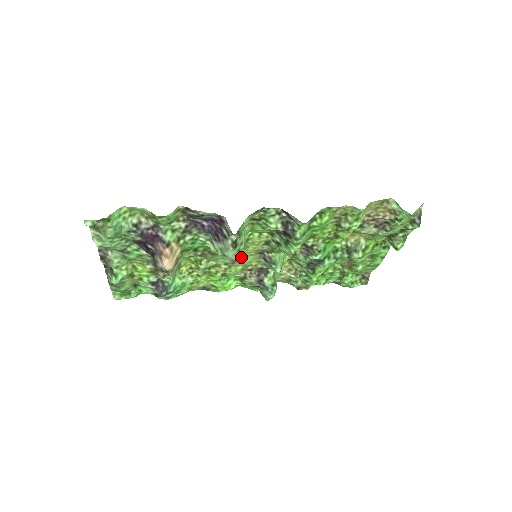
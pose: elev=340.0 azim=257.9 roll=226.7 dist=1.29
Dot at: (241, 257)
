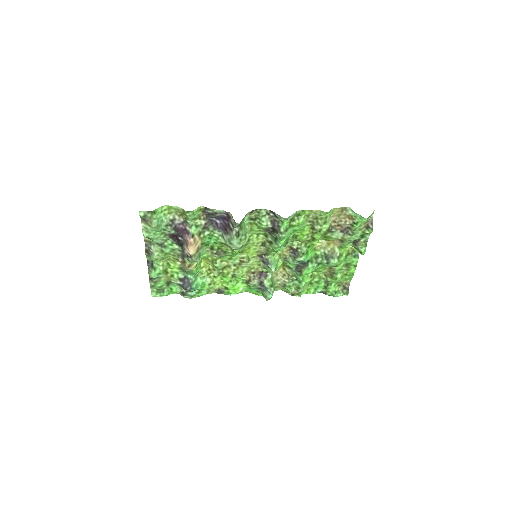
Dot at: (245, 258)
